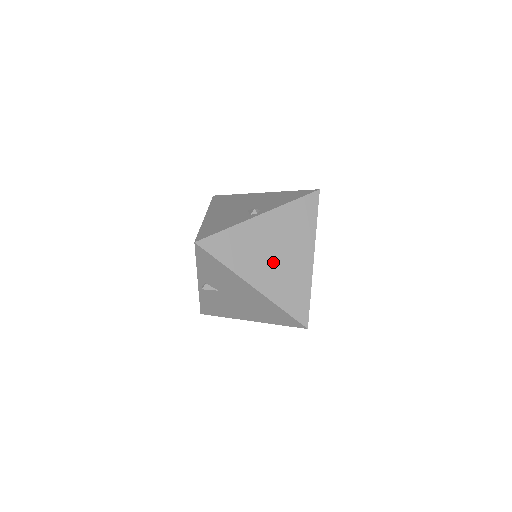
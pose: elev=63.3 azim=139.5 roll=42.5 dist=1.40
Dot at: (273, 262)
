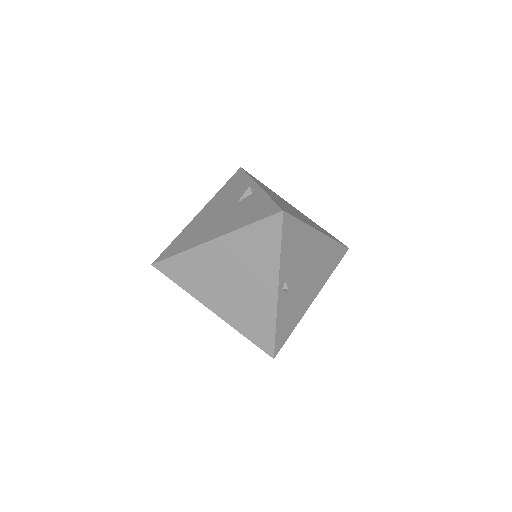
Dot at: (299, 214)
